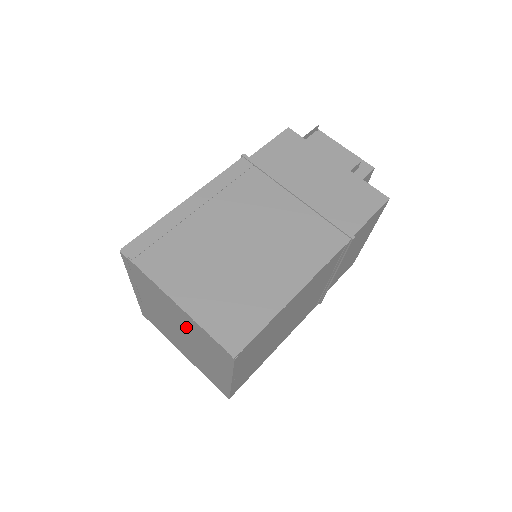
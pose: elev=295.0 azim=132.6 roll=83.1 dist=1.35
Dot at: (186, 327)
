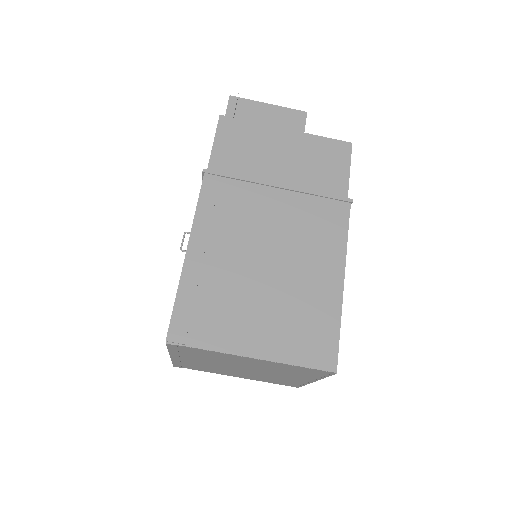
Dot at: (260, 367)
